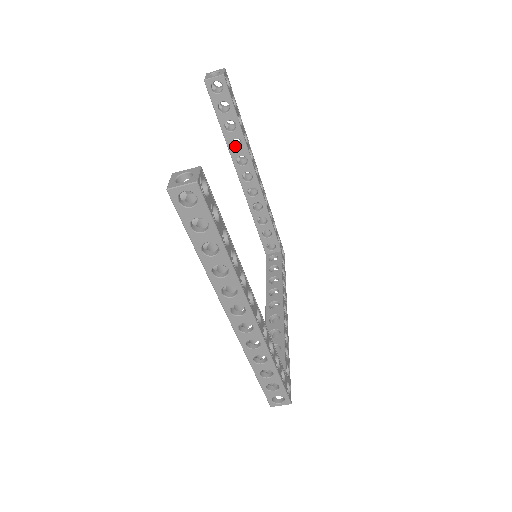
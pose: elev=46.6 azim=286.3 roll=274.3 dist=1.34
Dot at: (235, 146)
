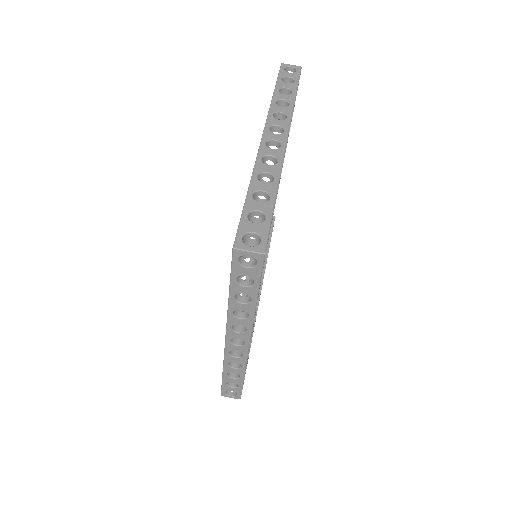
Dot at: occluded
